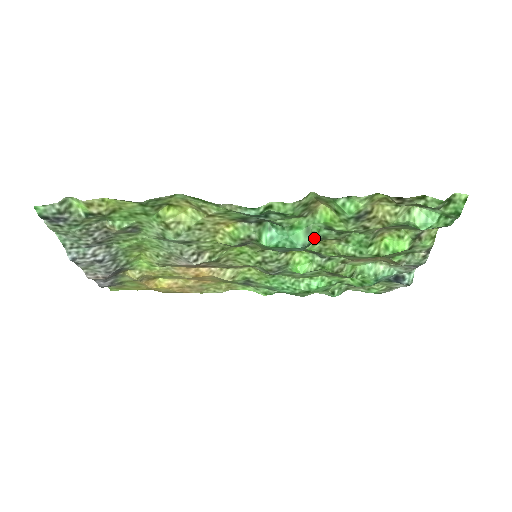
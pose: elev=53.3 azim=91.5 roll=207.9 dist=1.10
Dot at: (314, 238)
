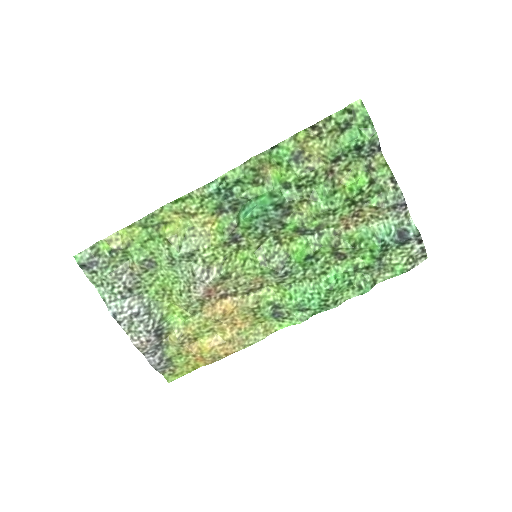
Dot at: (280, 199)
